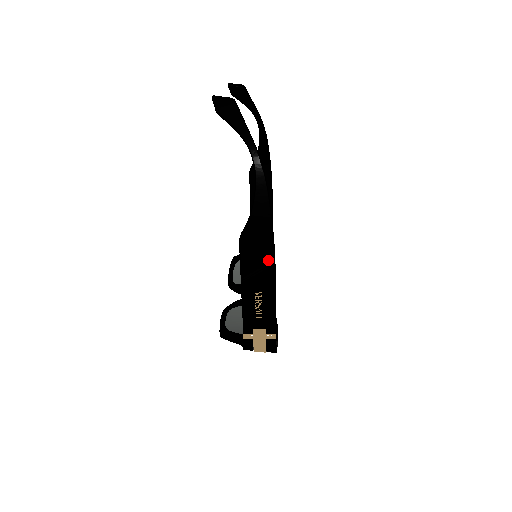
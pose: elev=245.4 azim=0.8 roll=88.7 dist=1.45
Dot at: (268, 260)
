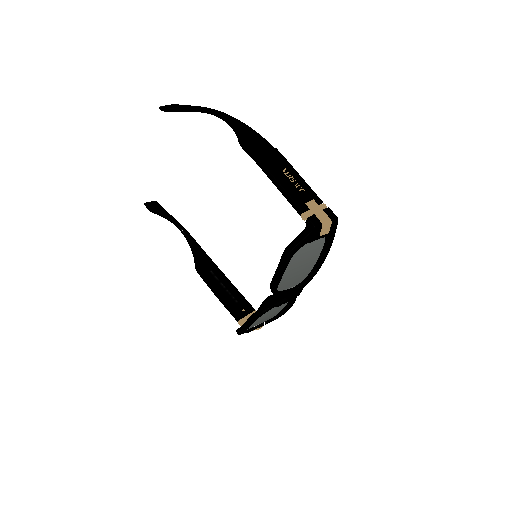
Dot at: (270, 149)
